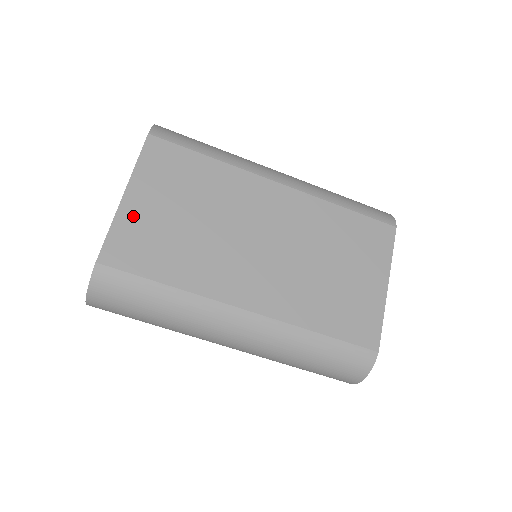
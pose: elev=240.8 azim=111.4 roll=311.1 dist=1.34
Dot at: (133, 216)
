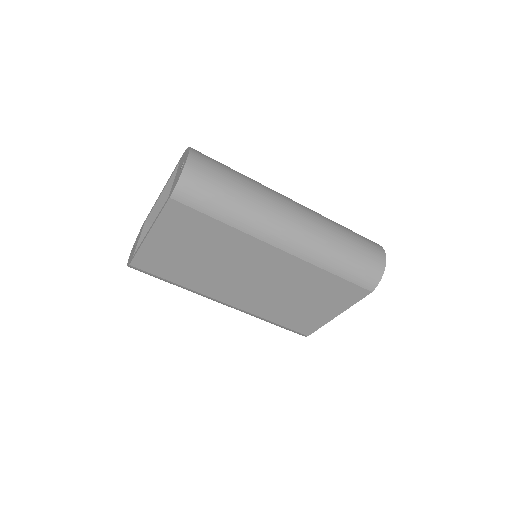
Dot at: (154, 248)
